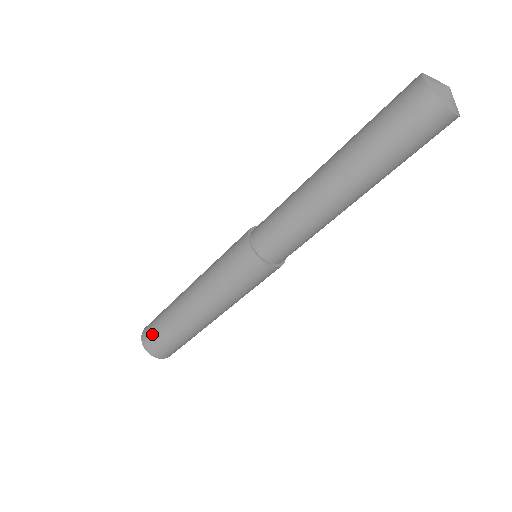
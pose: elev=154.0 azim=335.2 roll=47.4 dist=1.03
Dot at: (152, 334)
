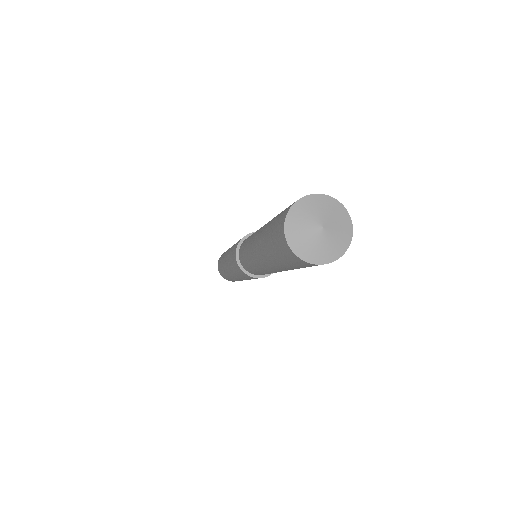
Dot at: (219, 265)
